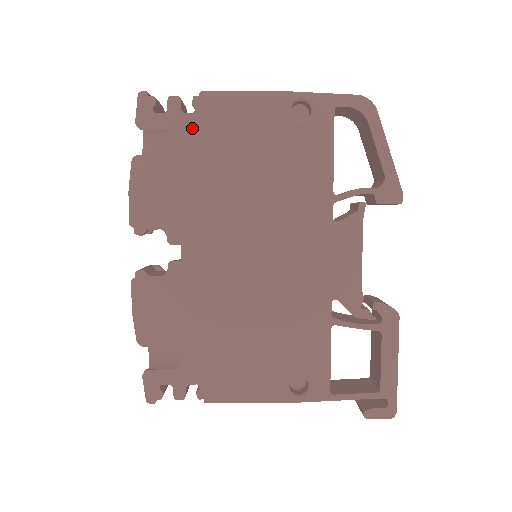
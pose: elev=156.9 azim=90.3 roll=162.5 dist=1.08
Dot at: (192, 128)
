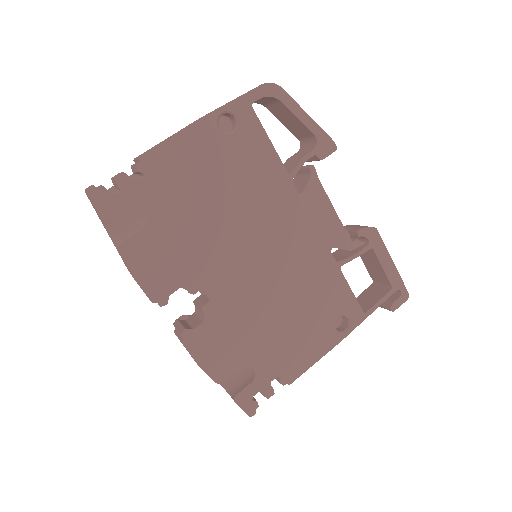
Dot at: (152, 192)
